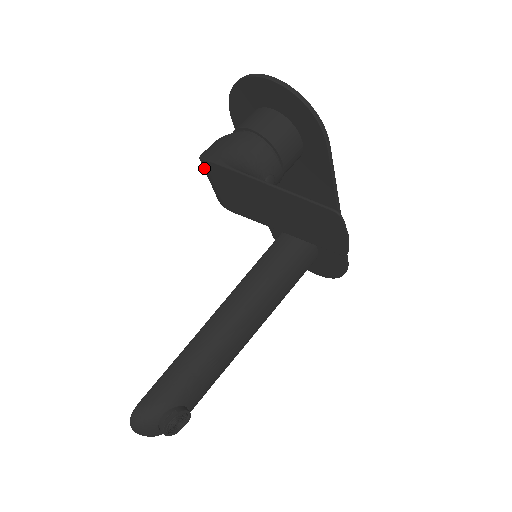
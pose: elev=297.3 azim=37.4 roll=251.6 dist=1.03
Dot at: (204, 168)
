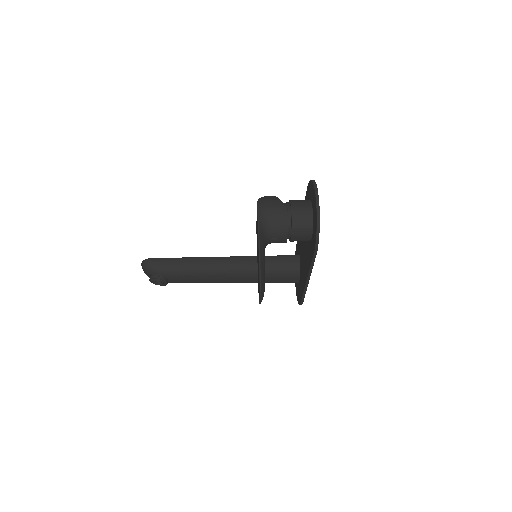
Dot at: occluded
